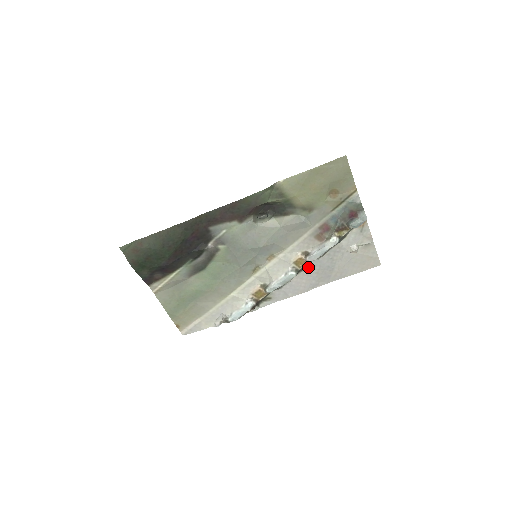
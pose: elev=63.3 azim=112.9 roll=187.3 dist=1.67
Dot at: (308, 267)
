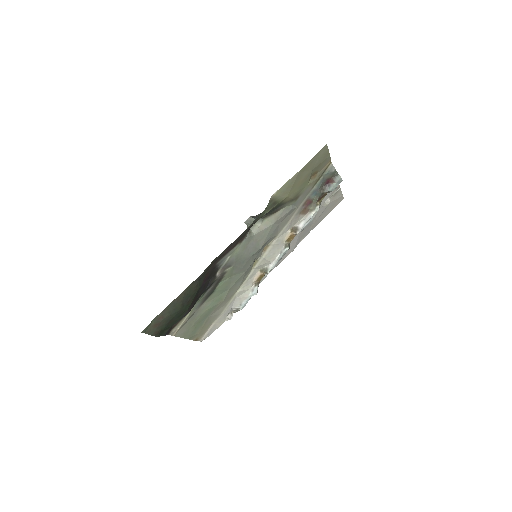
Dot at: occluded
